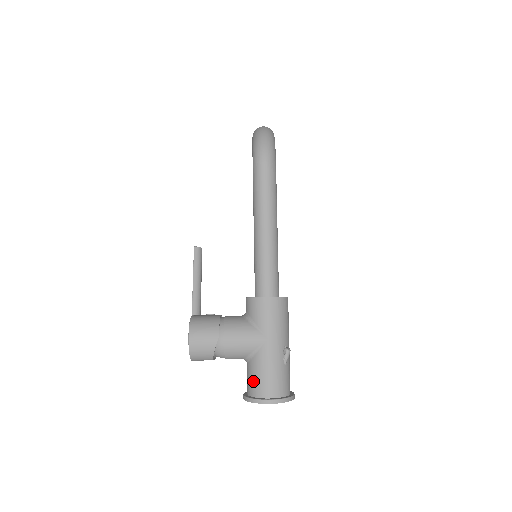
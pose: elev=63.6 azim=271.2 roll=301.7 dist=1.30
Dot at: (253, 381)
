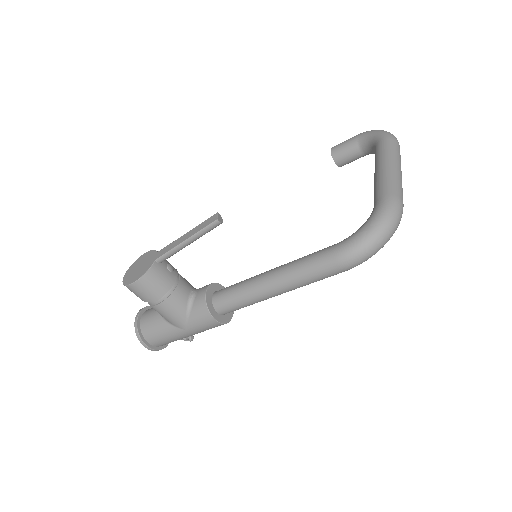
Dot at: (150, 327)
